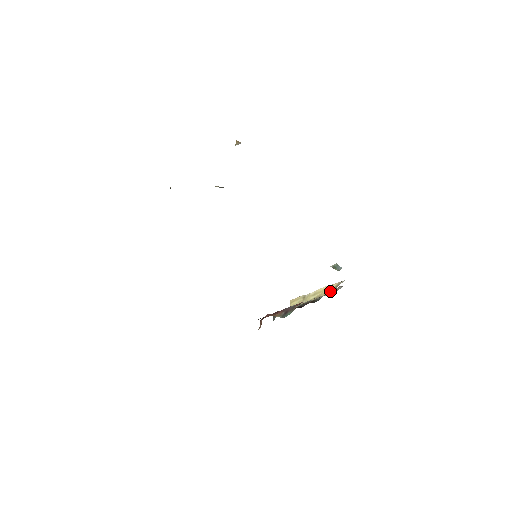
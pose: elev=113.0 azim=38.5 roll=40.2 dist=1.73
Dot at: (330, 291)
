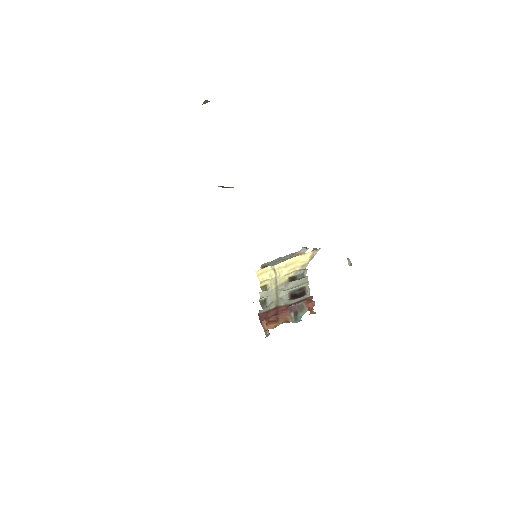
Dot at: (306, 263)
